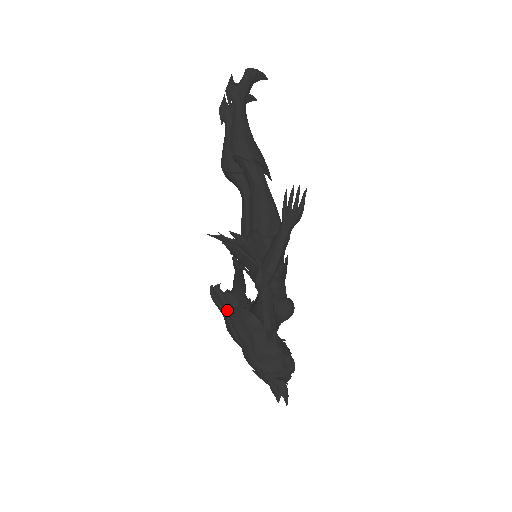
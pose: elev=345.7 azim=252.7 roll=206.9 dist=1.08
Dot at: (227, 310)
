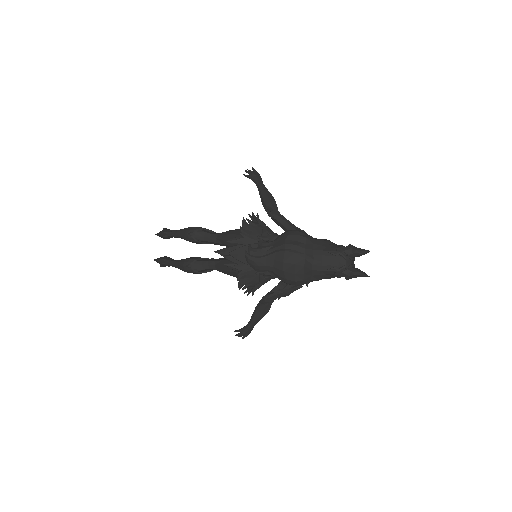
Dot at: (270, 249)
